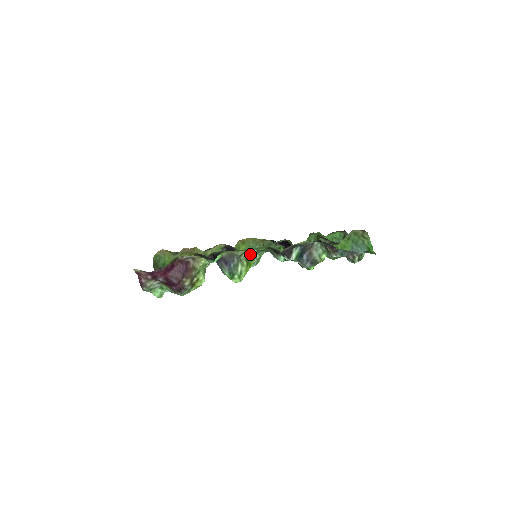
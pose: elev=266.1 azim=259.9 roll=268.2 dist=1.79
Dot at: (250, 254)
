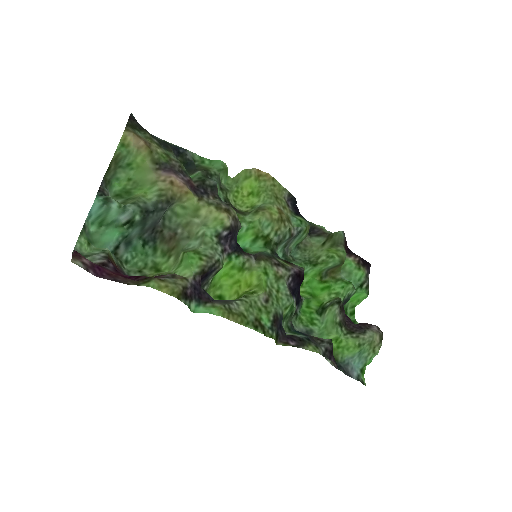
Dot at: (249, 294)
